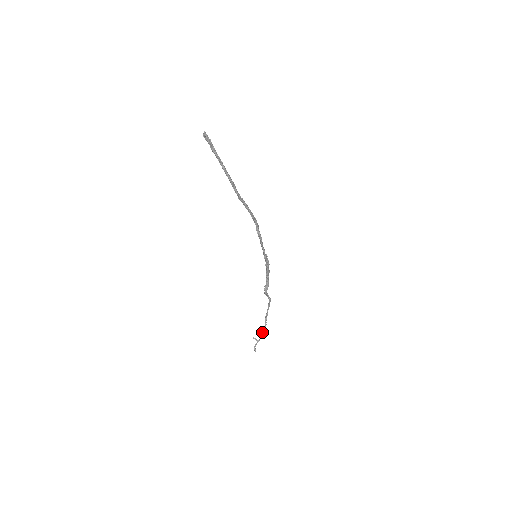
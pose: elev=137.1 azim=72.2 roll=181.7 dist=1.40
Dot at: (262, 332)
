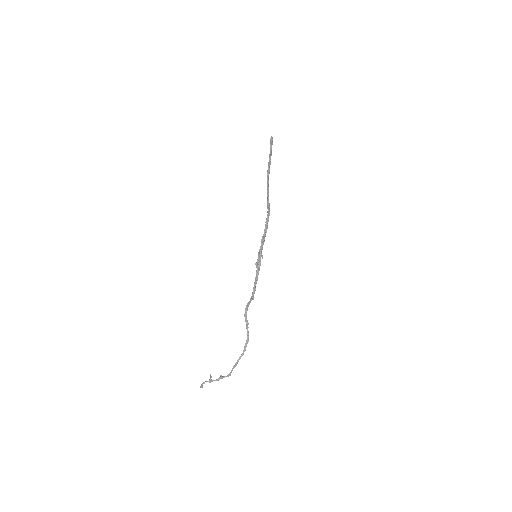
Dot at: (221, 377)
